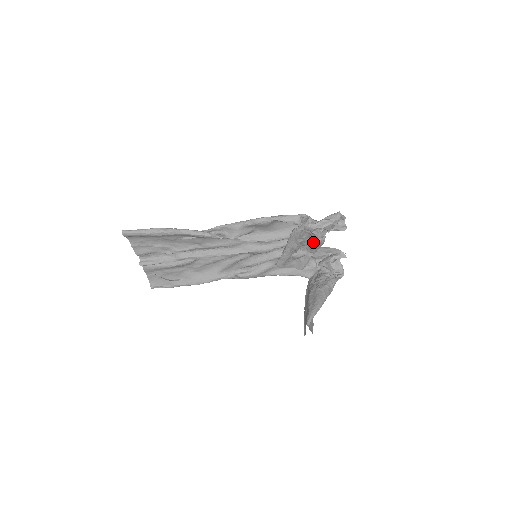
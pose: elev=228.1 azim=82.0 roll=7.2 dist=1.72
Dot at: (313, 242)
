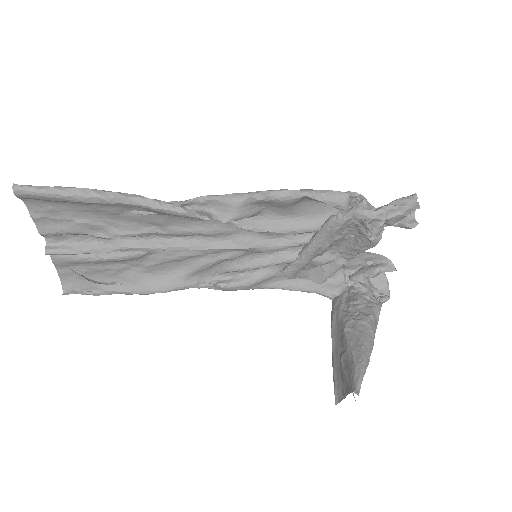
Dot at: (357, 242)
